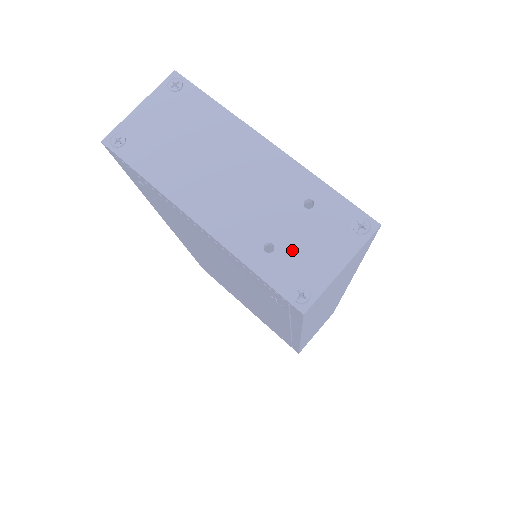
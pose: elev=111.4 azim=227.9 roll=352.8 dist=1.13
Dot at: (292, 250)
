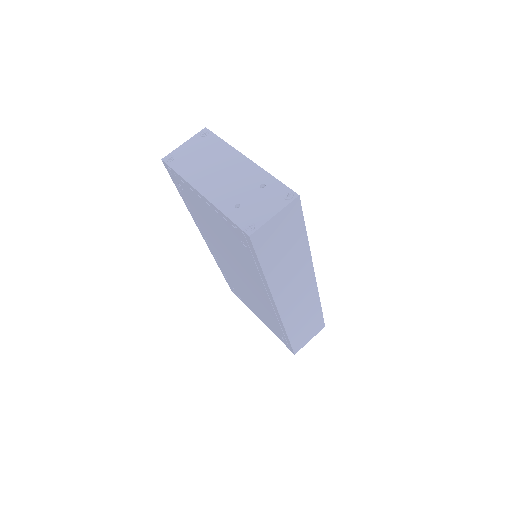
Dot at: (249, 207)
